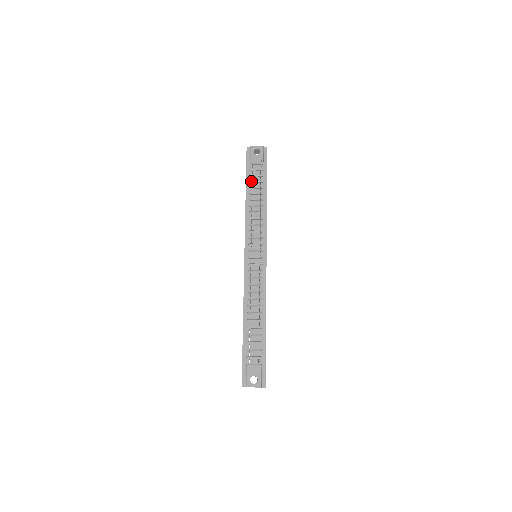
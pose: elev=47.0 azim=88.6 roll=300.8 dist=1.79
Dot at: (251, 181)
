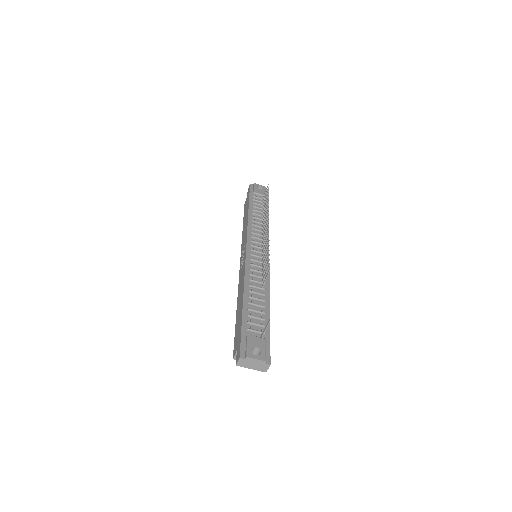
Dot at: (254, 203)
